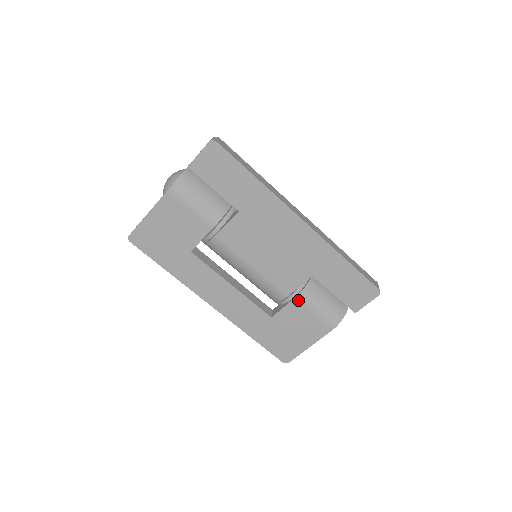
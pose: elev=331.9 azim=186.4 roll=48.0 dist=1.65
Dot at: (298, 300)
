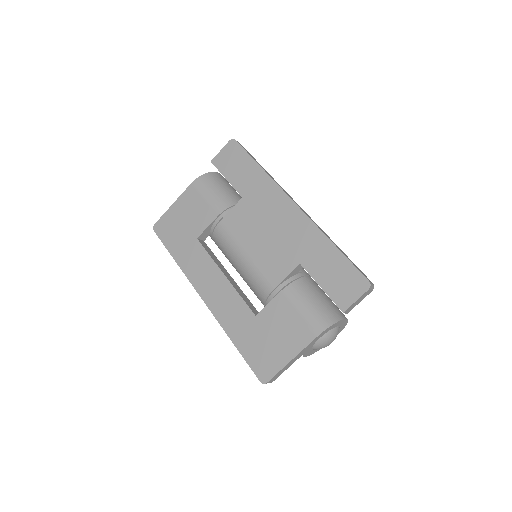
Dot at: (284, 294)
